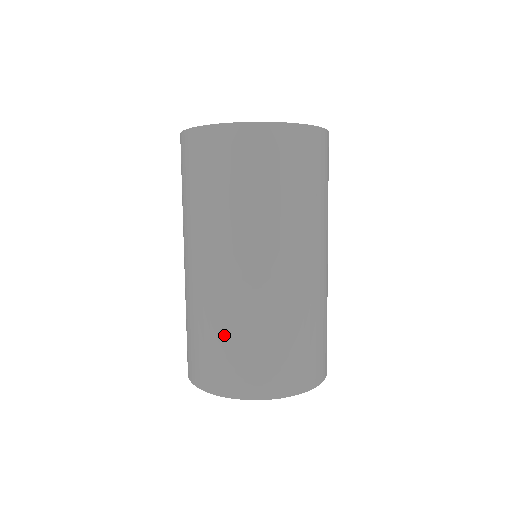
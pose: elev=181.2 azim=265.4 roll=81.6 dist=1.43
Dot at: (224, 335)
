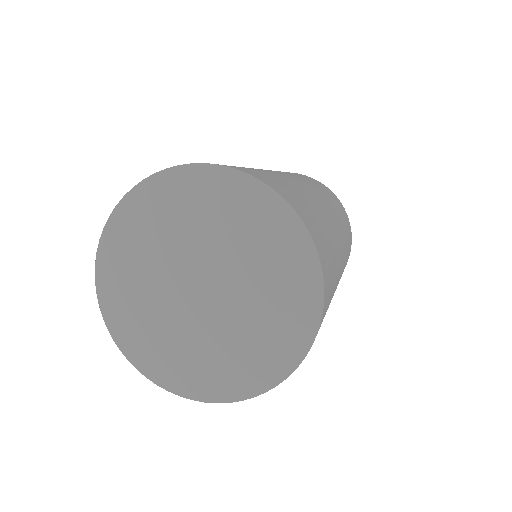
Dot at: occluded
